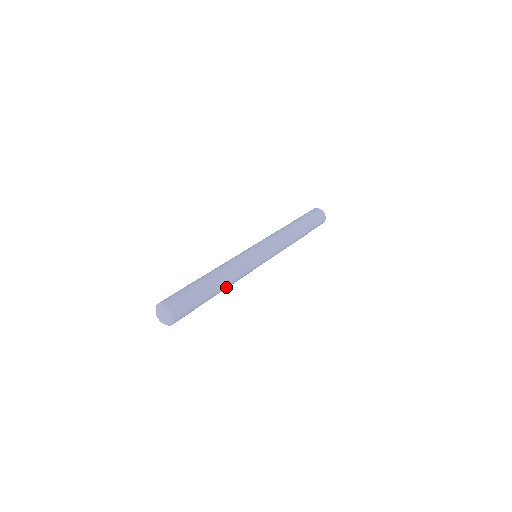
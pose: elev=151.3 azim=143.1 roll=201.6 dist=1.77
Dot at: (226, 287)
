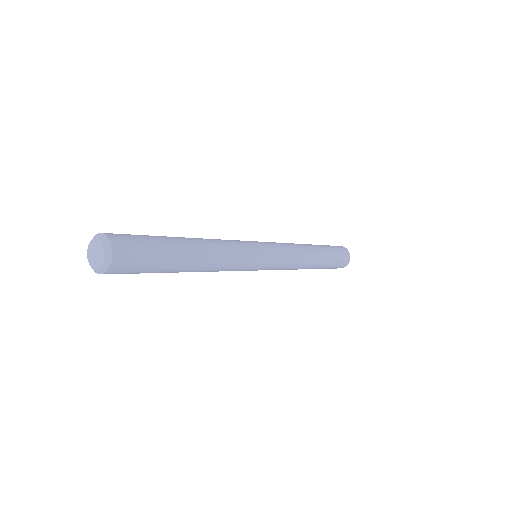
Dot at: (207, 262)
